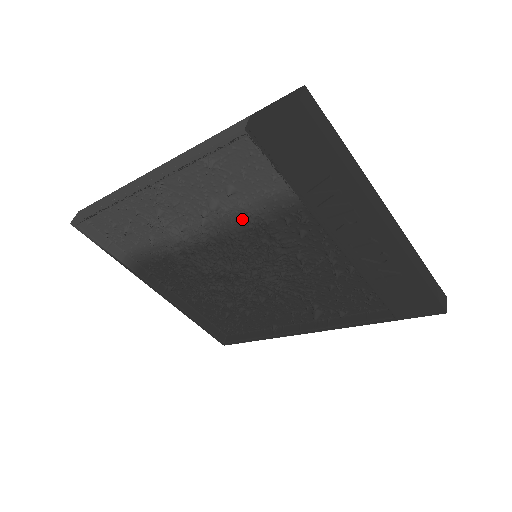
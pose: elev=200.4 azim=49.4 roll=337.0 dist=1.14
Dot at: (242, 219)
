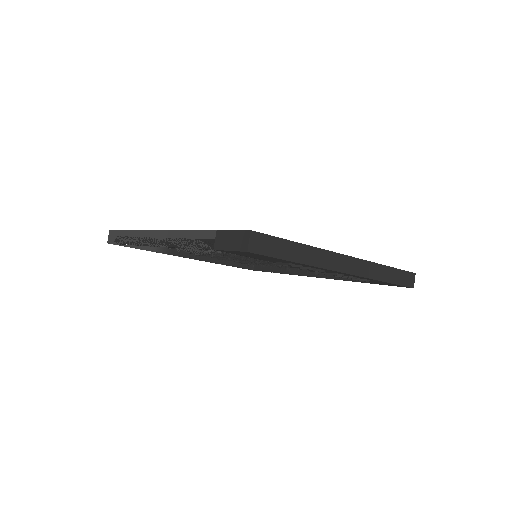
Dot at: occluded
